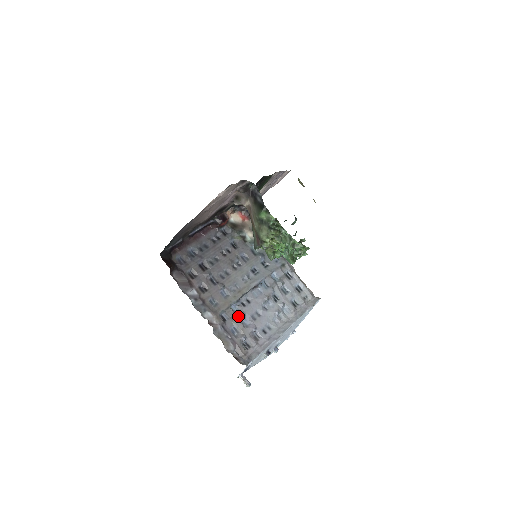
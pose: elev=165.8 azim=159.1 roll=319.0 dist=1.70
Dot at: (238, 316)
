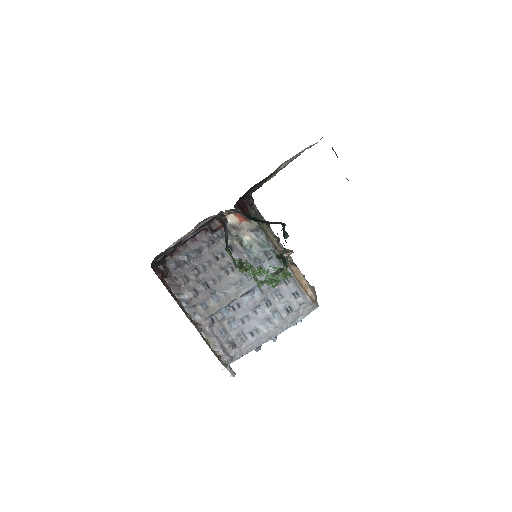
Dot at: (227, 319)
